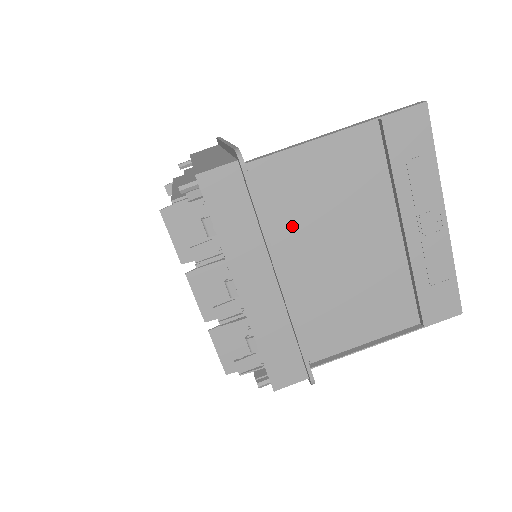
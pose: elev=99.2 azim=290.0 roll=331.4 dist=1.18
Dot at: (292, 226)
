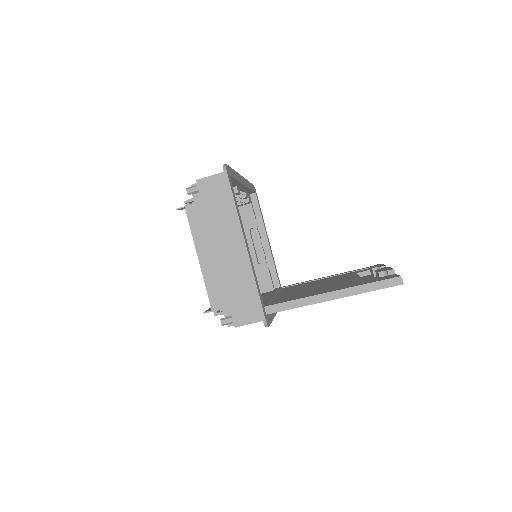
Dot at: occluded
